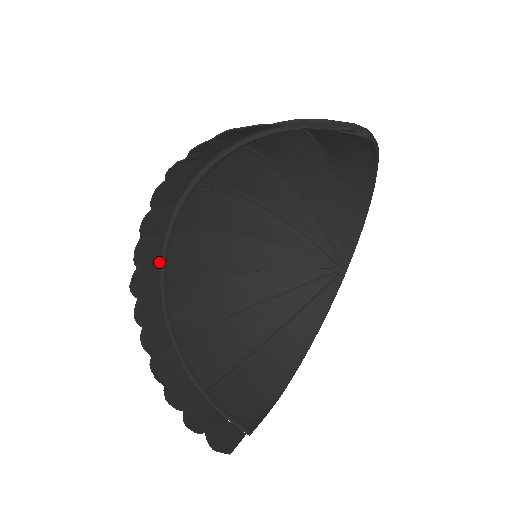
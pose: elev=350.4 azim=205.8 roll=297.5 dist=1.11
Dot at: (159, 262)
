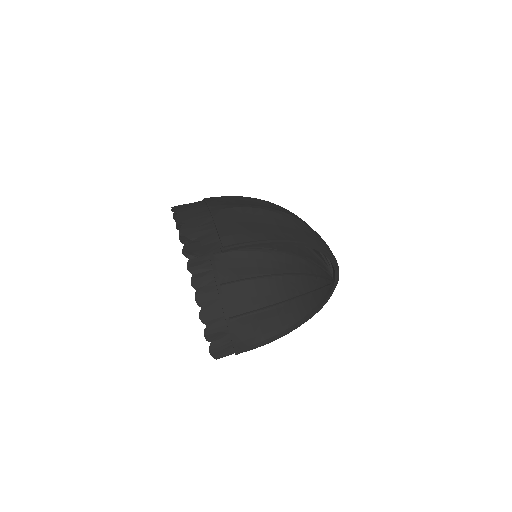
Dot at: occluded
